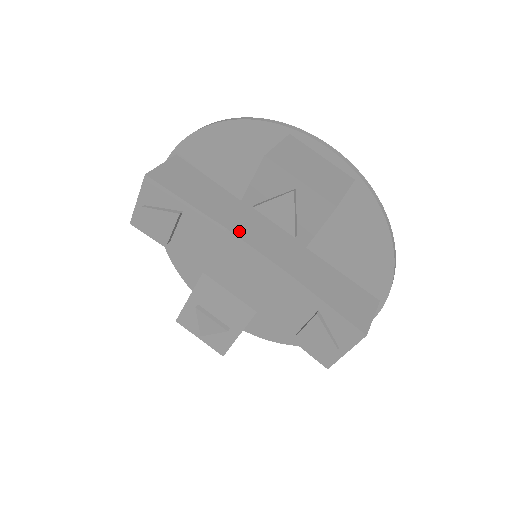
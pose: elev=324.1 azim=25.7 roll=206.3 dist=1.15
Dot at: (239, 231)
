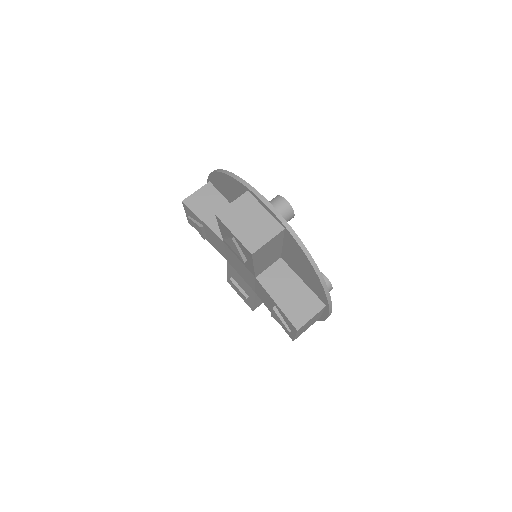
Dot at: (228, 246)
